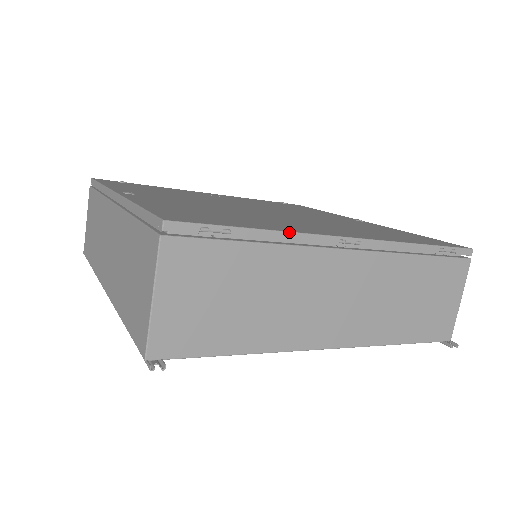
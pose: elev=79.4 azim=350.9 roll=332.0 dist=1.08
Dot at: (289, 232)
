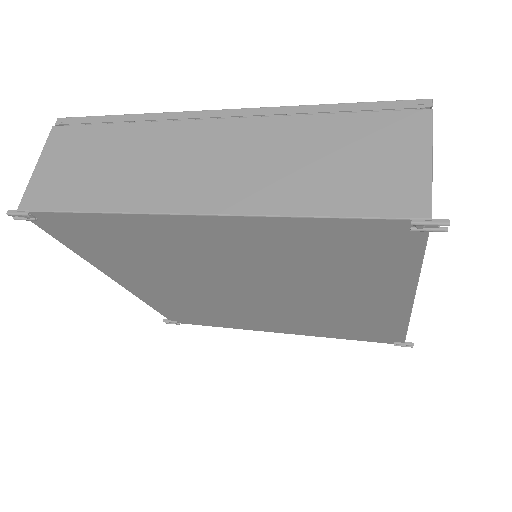
Dot at: occluded
